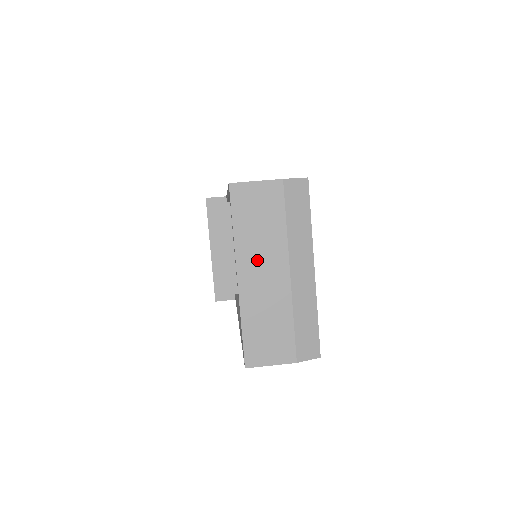
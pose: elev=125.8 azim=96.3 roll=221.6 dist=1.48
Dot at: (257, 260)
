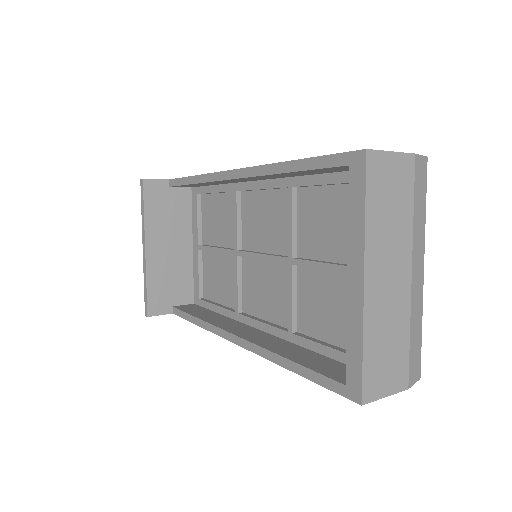
Dot at: (384, 257)
